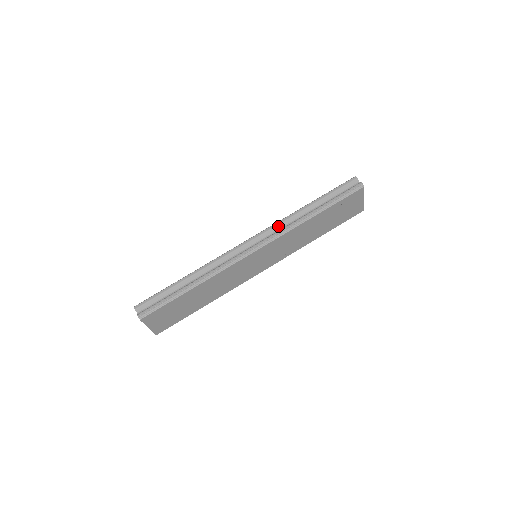
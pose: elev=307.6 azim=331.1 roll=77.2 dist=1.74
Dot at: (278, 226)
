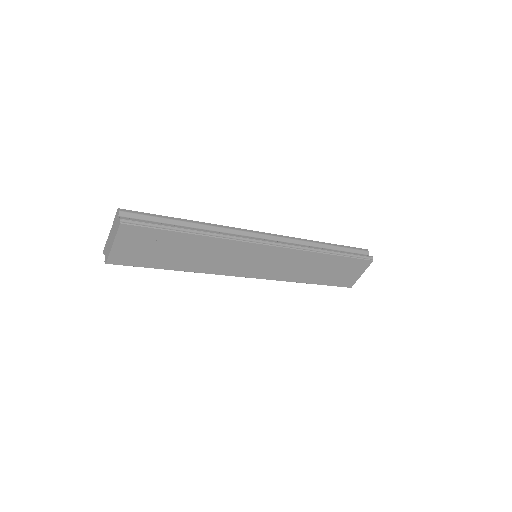
Dot at: (295, 240)
